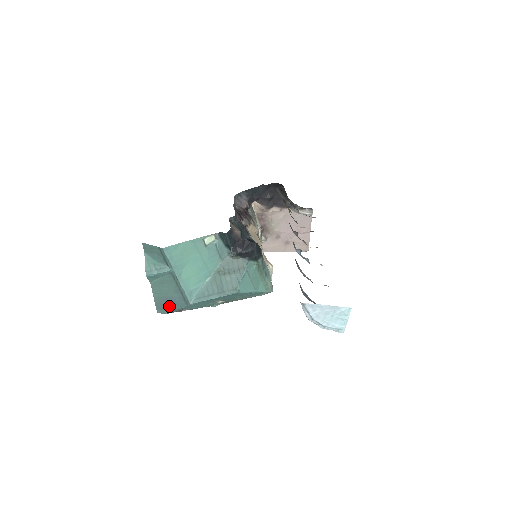
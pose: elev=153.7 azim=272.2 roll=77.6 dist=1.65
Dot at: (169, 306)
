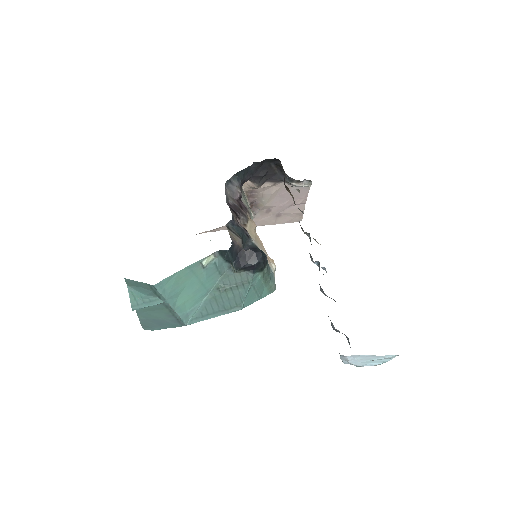
Dot at: (159, 325)
